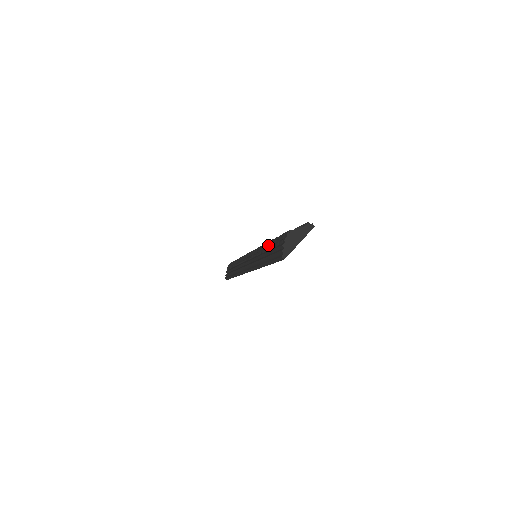
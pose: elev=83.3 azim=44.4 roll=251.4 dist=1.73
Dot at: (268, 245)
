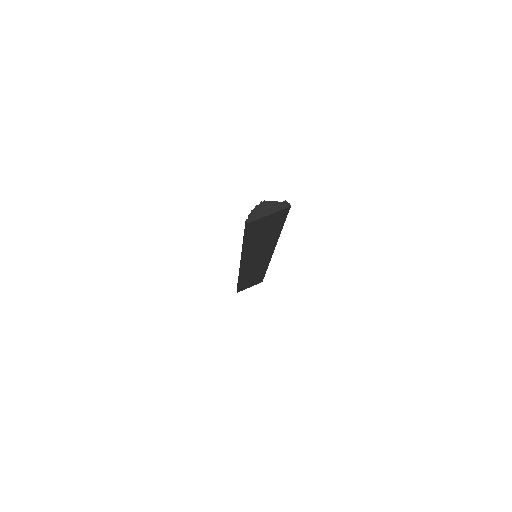
Dot at: occluded
